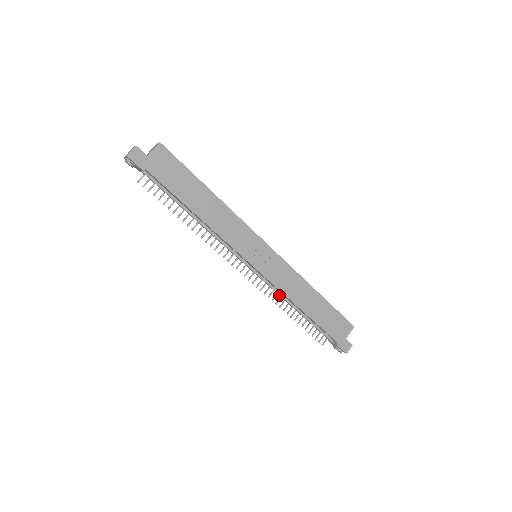
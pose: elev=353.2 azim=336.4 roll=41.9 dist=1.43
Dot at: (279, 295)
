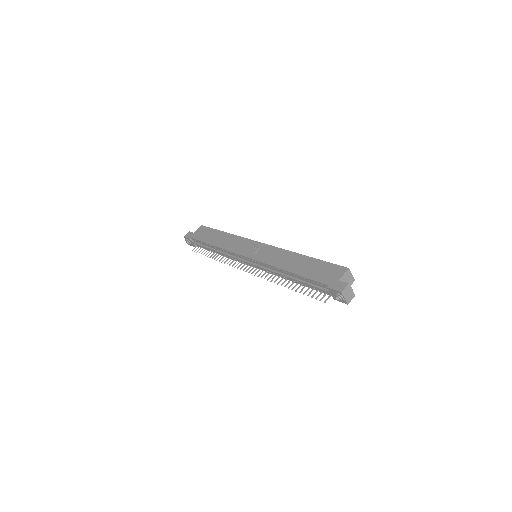
Dot at: occluded
